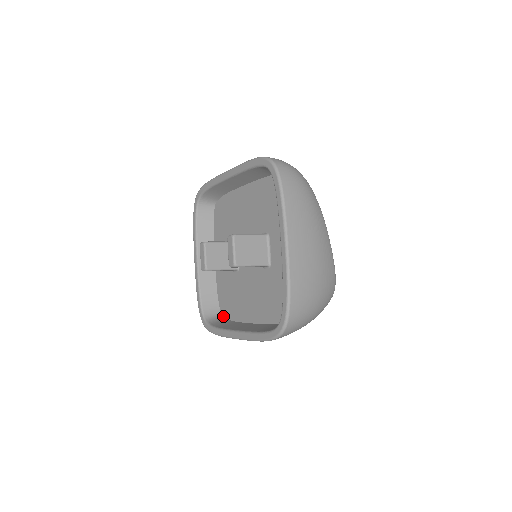
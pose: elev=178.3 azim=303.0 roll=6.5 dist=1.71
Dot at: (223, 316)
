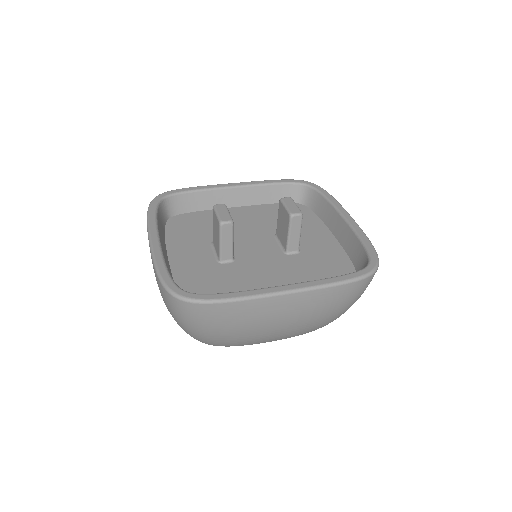
Dot at: occluded
